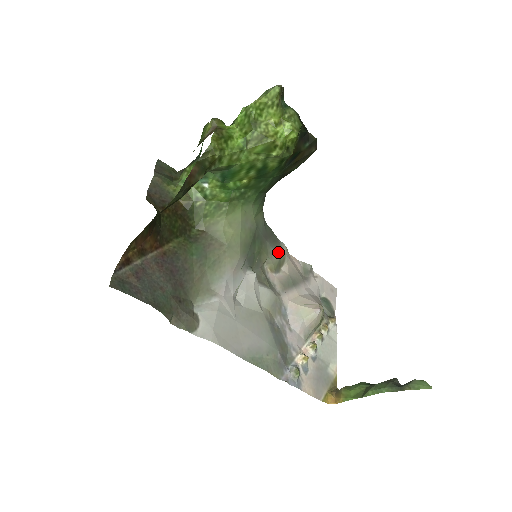
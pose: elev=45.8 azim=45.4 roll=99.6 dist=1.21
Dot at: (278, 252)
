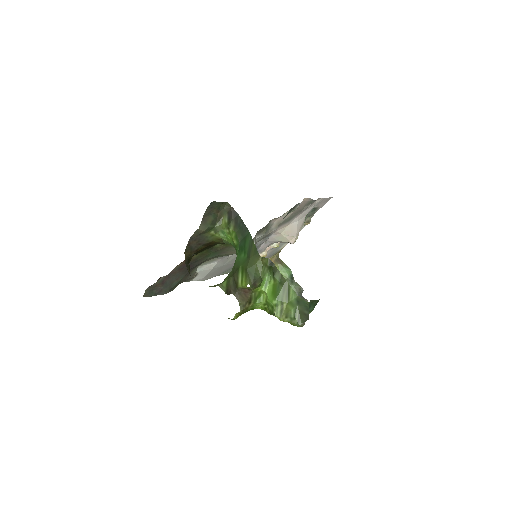
Dot at: occluded
